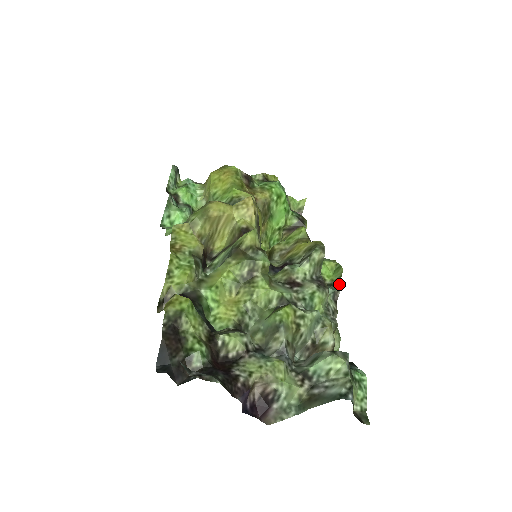
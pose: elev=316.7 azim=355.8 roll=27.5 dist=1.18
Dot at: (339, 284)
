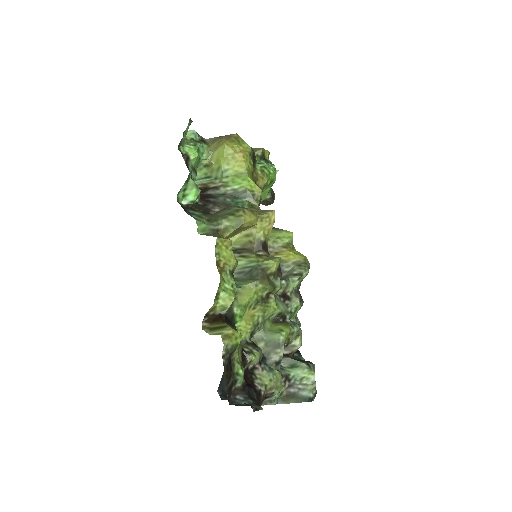
Dot at: (300, 284)
